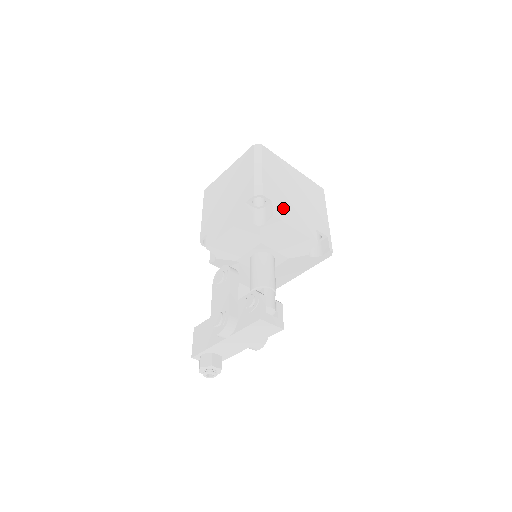
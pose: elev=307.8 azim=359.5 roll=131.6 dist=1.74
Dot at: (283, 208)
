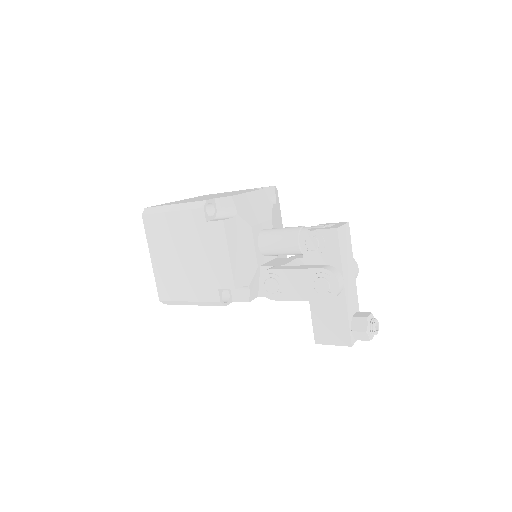
Dot at: occluded
